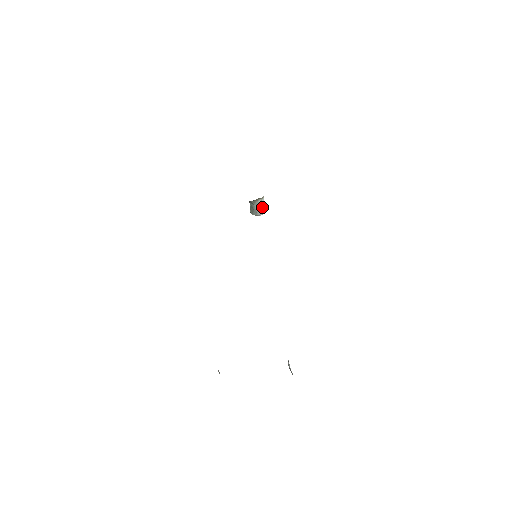
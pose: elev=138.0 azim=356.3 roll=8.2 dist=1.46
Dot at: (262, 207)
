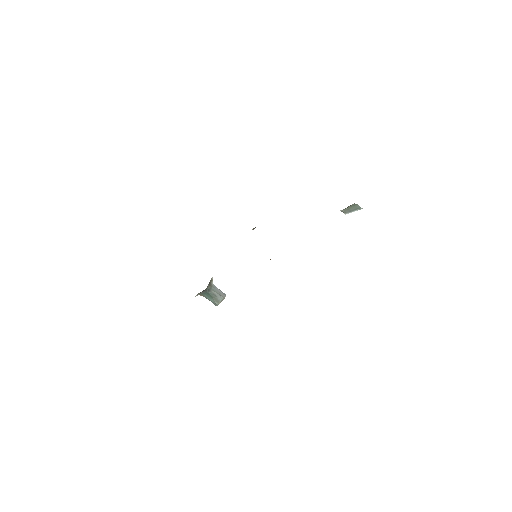
Dot at: (219, 290)
